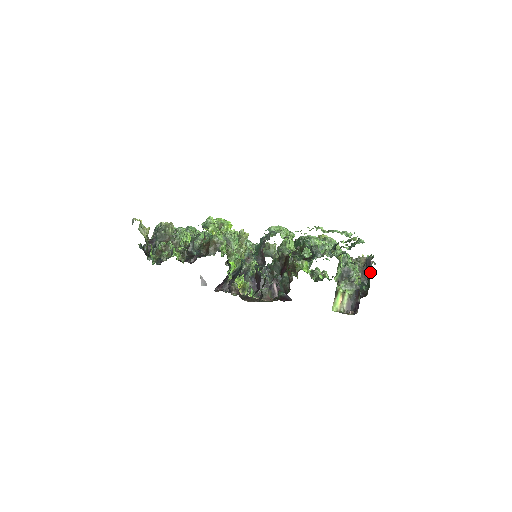
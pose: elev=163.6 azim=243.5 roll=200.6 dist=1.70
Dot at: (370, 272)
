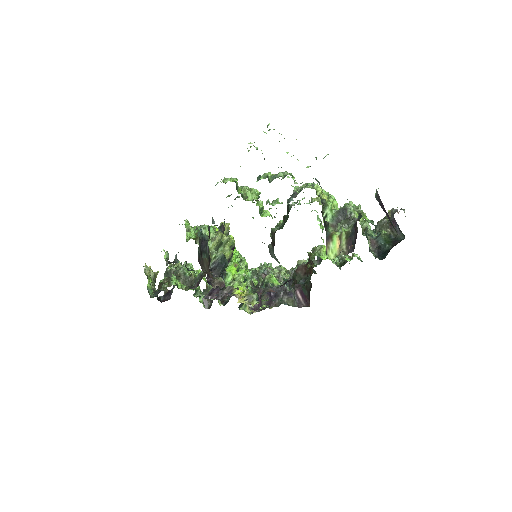
Dot at: (385, 210)
